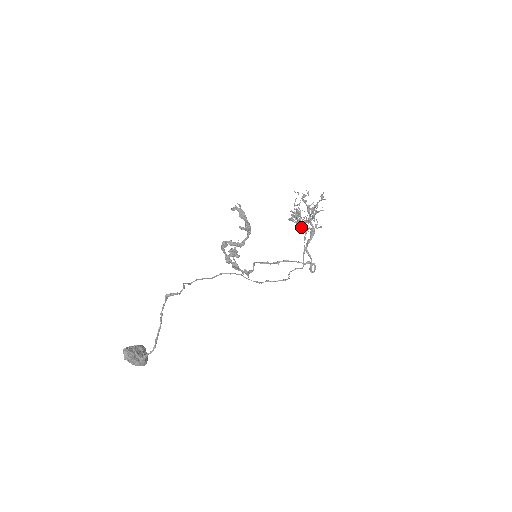
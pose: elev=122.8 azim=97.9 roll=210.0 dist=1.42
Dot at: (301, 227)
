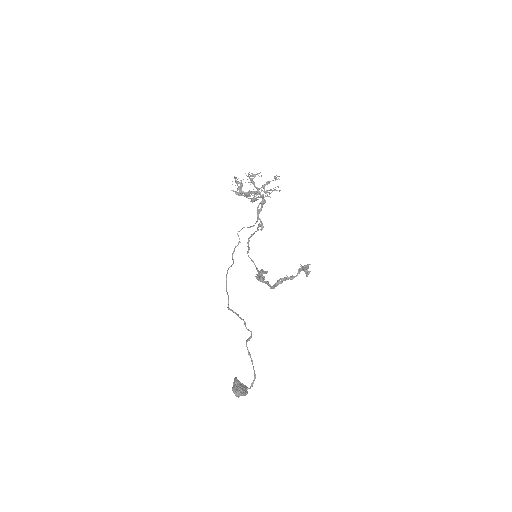
Dot at: occluded
